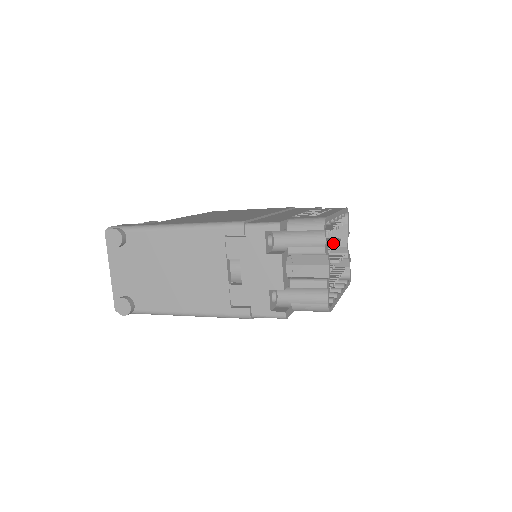
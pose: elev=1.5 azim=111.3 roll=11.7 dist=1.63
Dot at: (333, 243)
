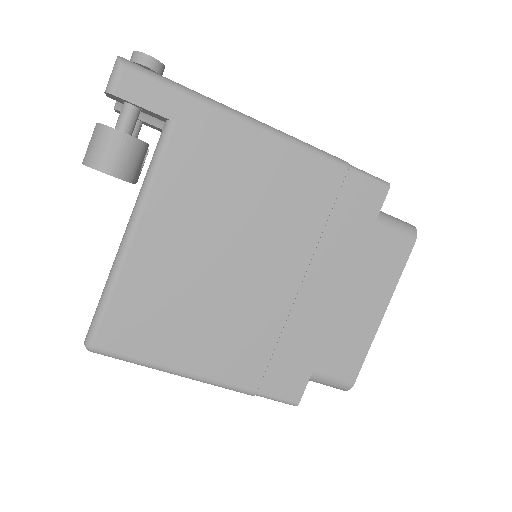
Dot at: occluded
